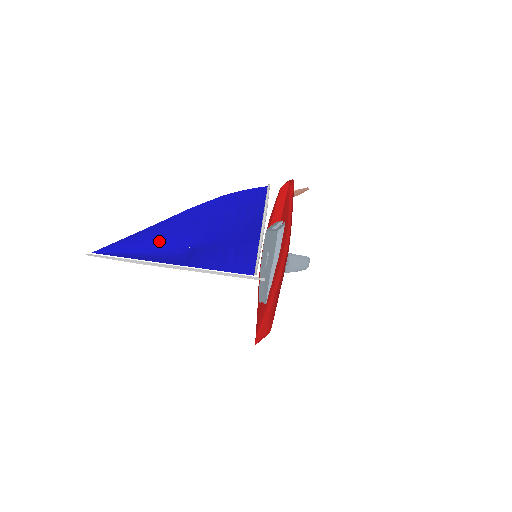
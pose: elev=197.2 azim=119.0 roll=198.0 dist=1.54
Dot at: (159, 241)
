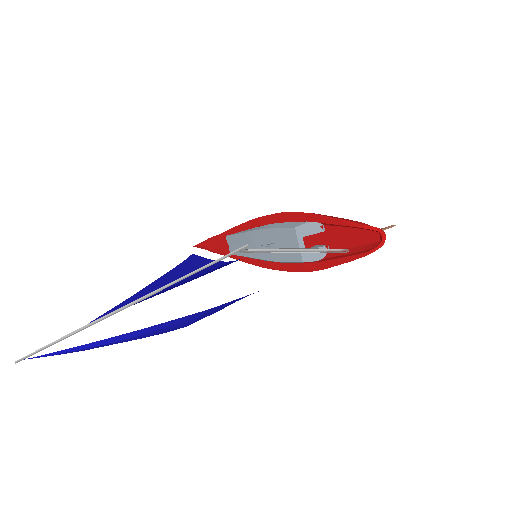
Dot at: occluded
